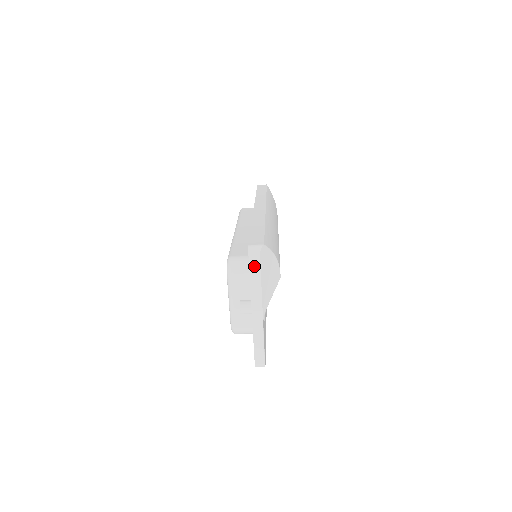
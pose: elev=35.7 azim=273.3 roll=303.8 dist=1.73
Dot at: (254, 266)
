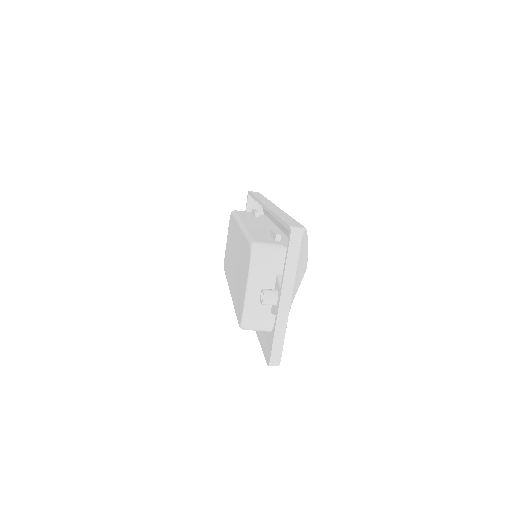
Dot at: (293, 249)
